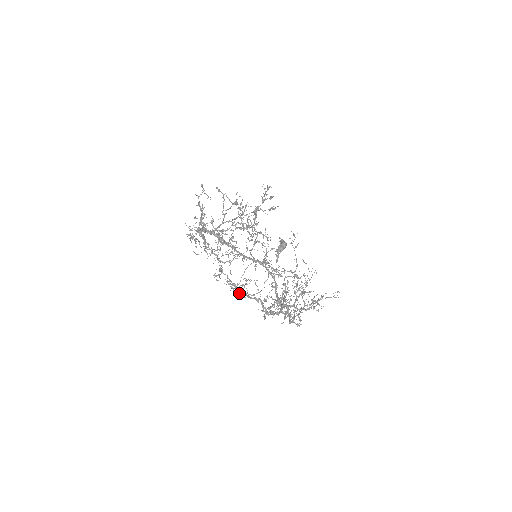
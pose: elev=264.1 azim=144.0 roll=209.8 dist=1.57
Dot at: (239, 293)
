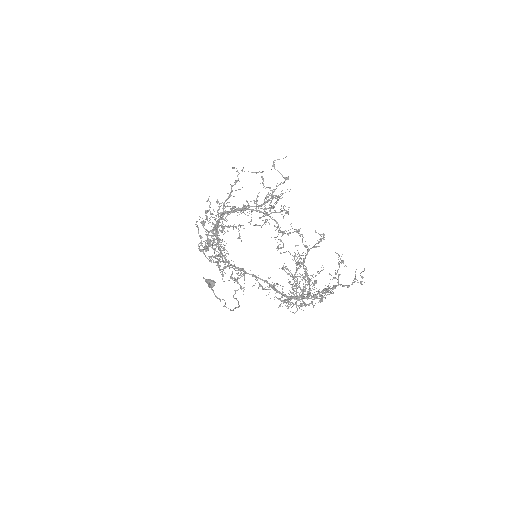
Dot at: (305, 258)
